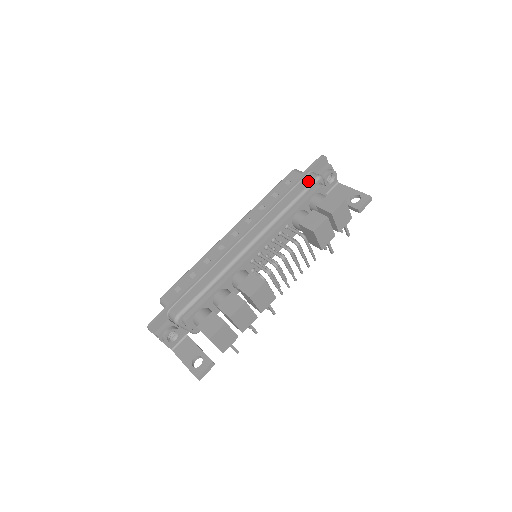
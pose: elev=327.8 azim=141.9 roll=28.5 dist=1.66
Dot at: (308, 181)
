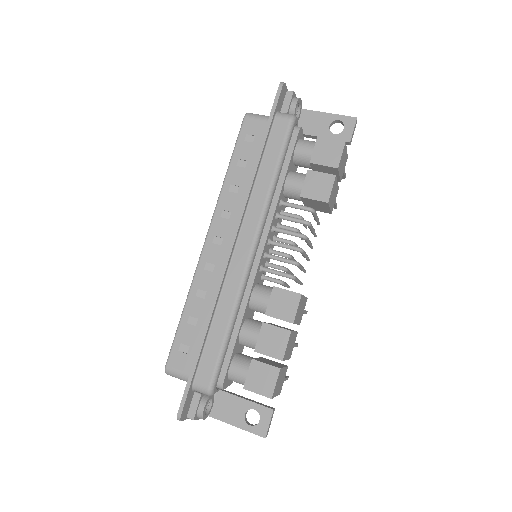
Dot at: (282, 130)
